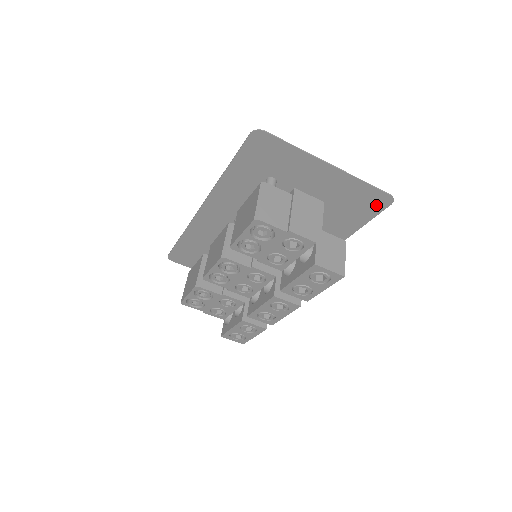
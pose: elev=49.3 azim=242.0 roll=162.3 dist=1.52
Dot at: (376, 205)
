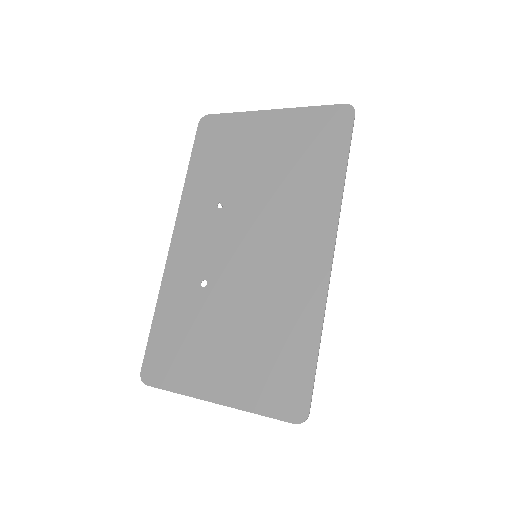
Dot at: (297, 396)
